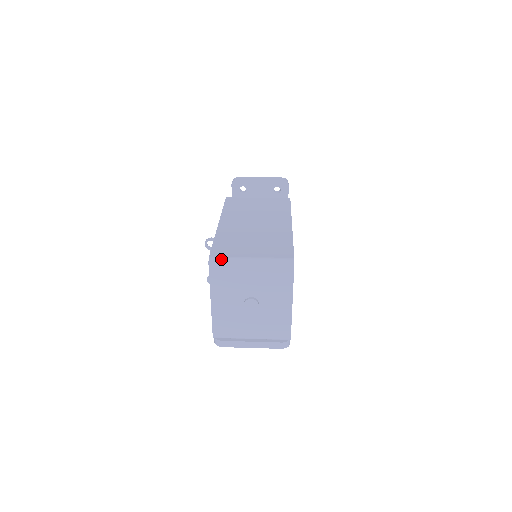
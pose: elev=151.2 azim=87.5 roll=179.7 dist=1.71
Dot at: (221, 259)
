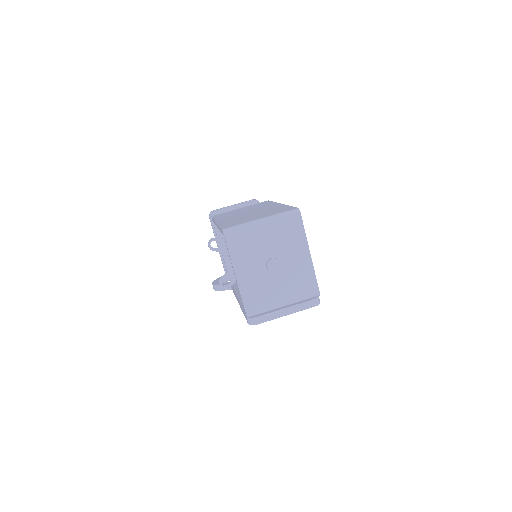
Dot at: (234, 227)
